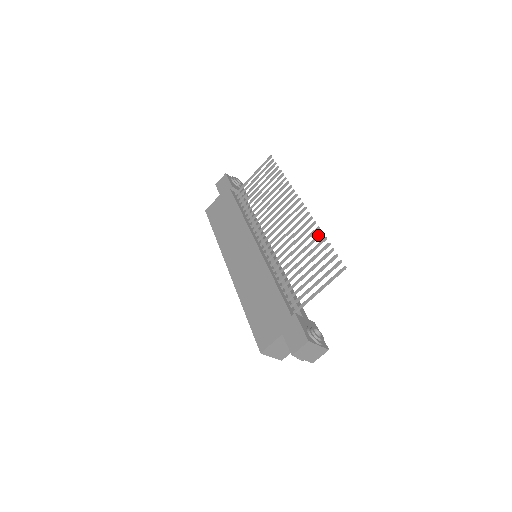
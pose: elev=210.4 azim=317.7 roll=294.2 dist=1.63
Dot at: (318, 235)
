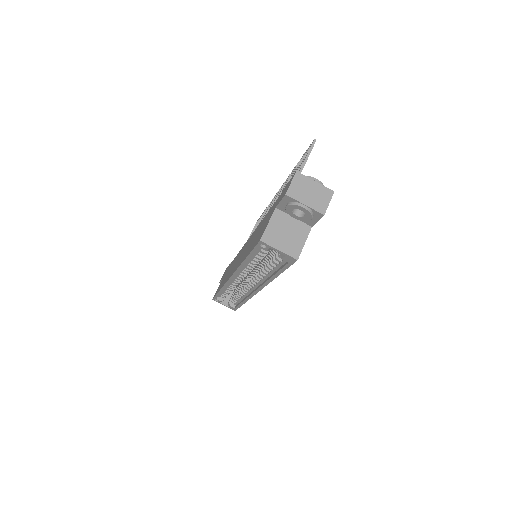
Dot at: (293, 170)
